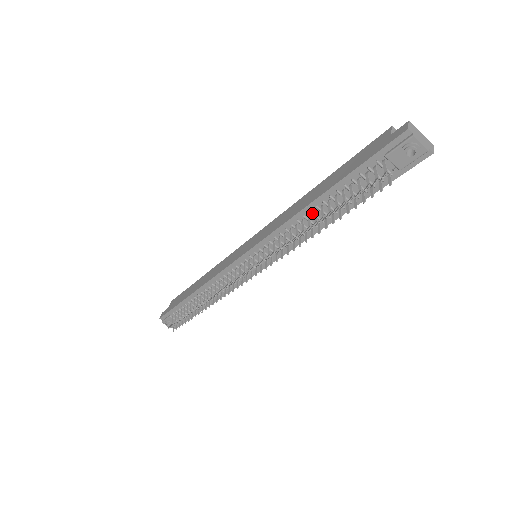
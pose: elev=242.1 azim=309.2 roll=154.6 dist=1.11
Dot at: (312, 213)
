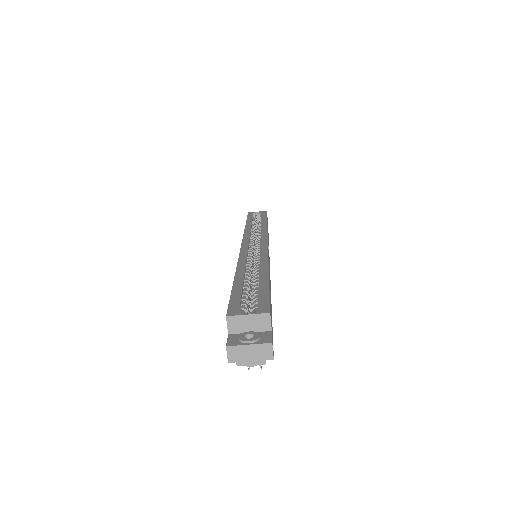
Dot at: occluded
